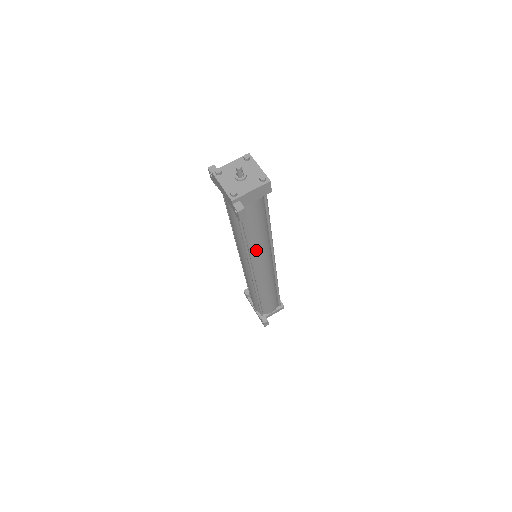
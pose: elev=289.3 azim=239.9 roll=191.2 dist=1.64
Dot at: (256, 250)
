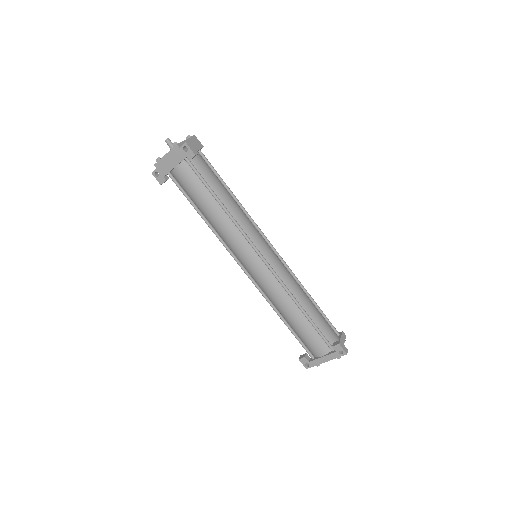
Dot at: (241, 219)
